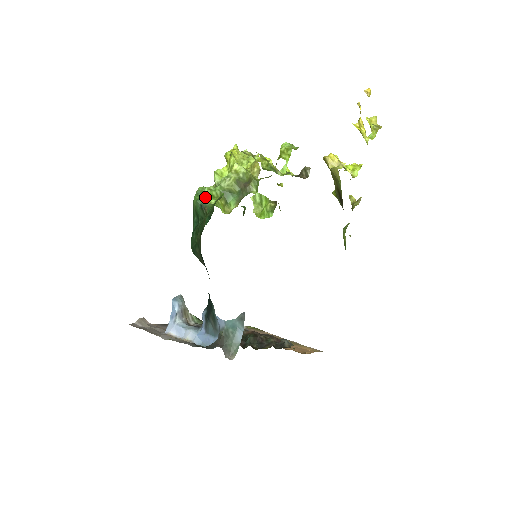
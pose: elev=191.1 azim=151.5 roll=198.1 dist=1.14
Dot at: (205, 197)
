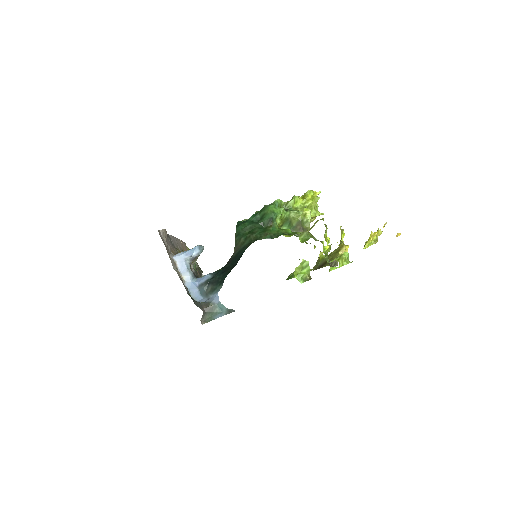
Dot at: (278, 215)
